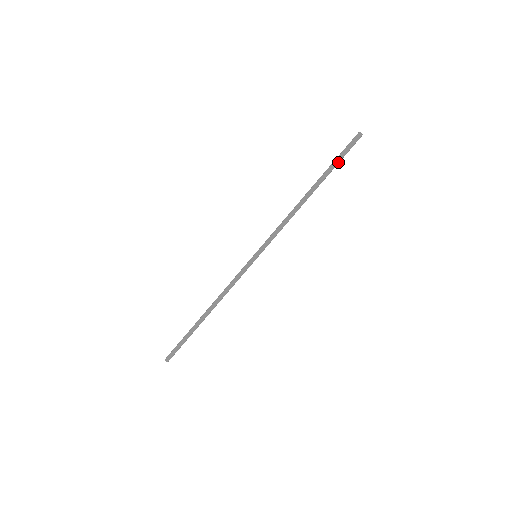
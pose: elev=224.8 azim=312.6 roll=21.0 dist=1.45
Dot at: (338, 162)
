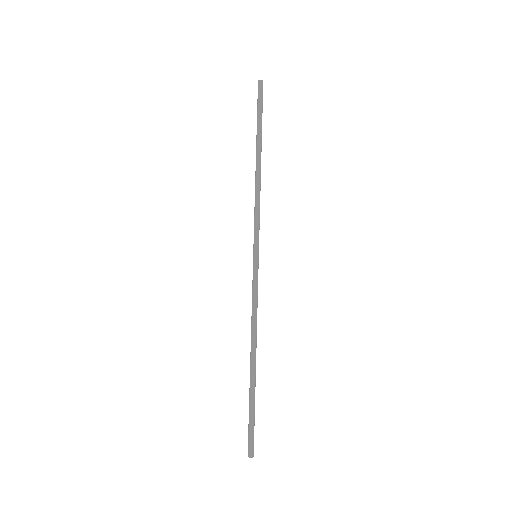
Dot at: (260, 116)
